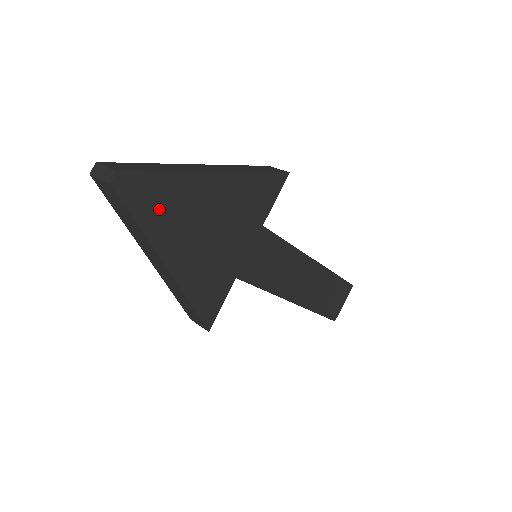
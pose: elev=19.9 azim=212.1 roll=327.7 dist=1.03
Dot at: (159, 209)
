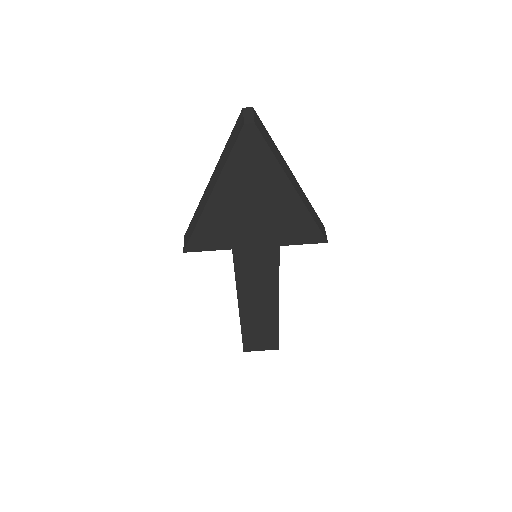
Dot at: (247, 165)
